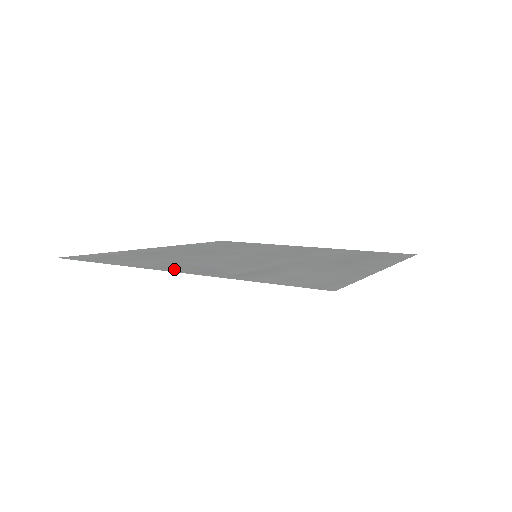
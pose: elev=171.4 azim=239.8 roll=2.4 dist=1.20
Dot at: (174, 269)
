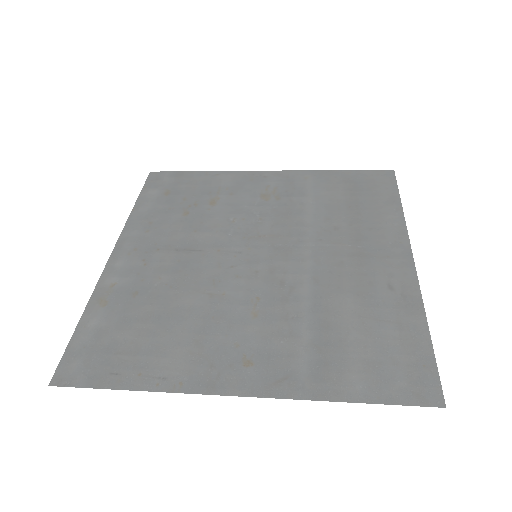
Dot at: (234, 382)
